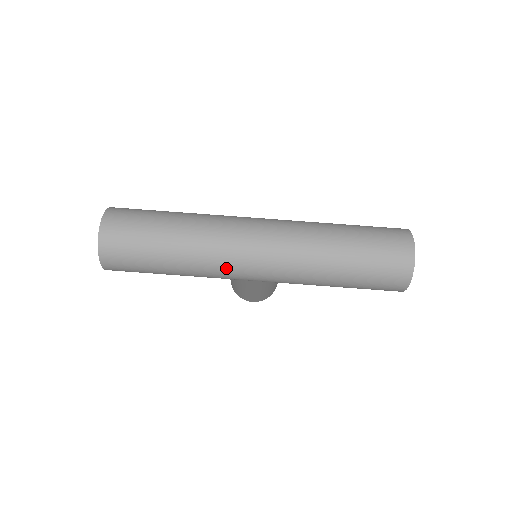
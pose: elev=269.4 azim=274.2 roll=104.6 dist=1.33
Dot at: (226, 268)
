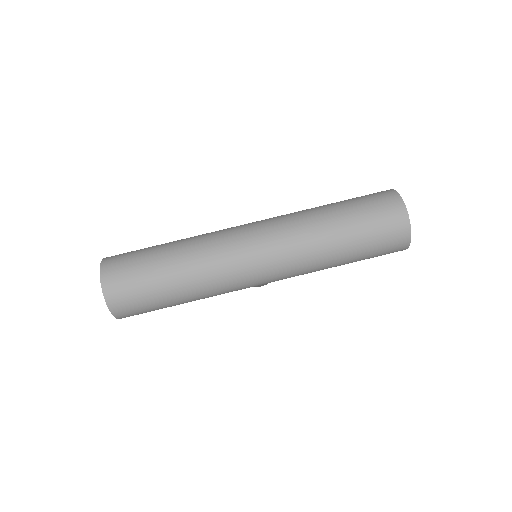
Dot at: (234, 284)
